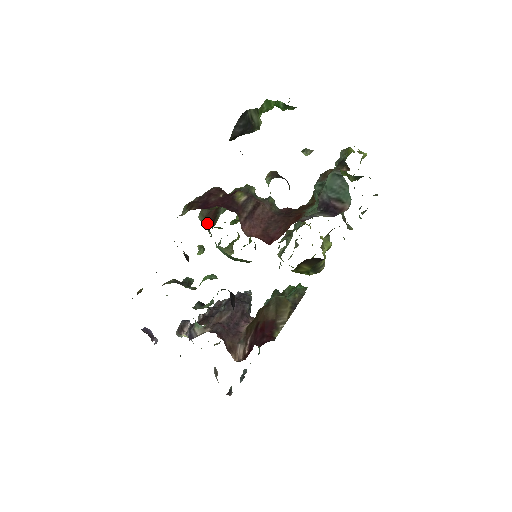
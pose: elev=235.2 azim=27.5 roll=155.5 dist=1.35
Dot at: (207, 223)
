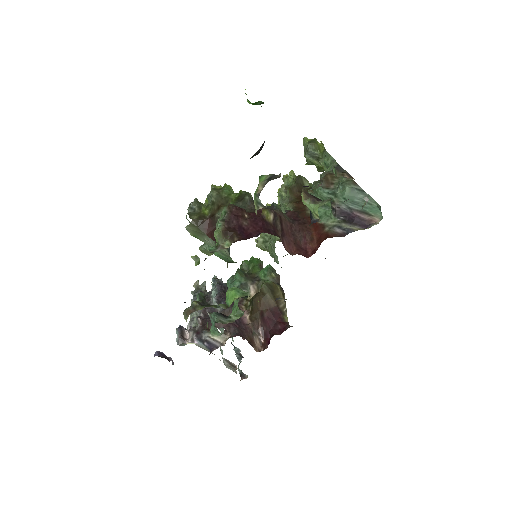
Dot at: (203, 234)
